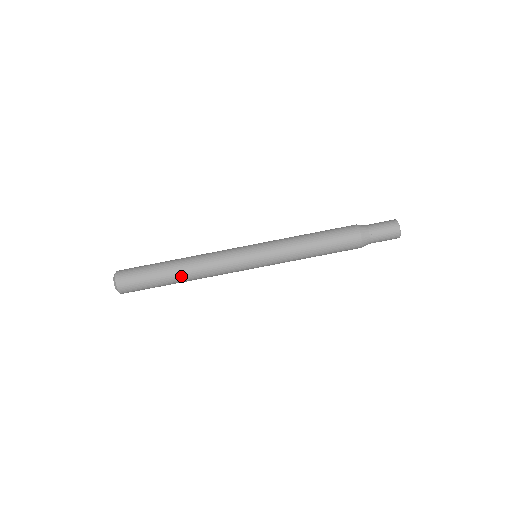
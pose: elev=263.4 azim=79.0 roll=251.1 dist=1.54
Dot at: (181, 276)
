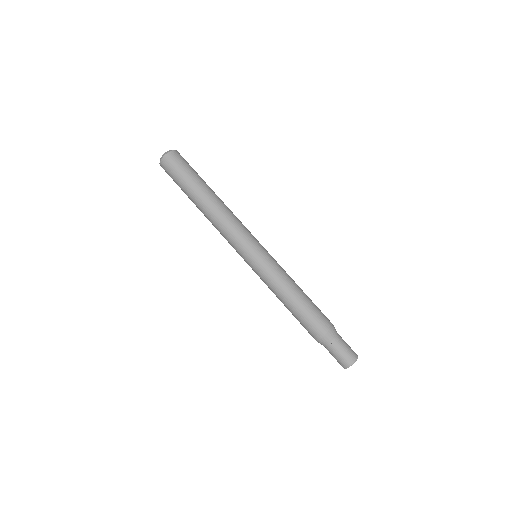
Dot at: (203, 203)
